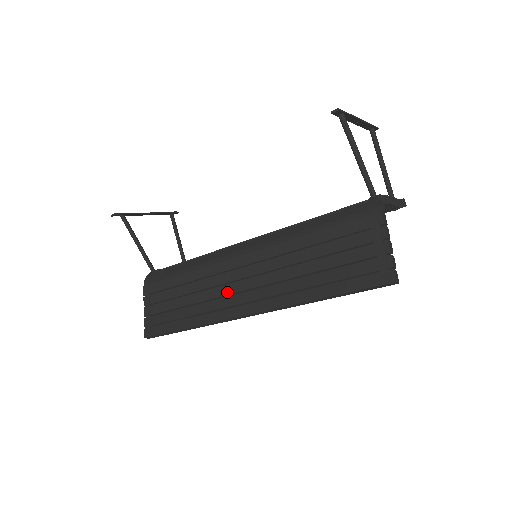
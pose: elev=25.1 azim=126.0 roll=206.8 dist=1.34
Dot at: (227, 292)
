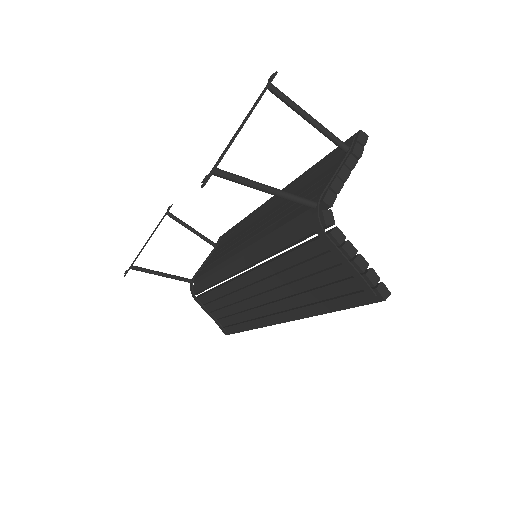
Dot at: (254, 305)
